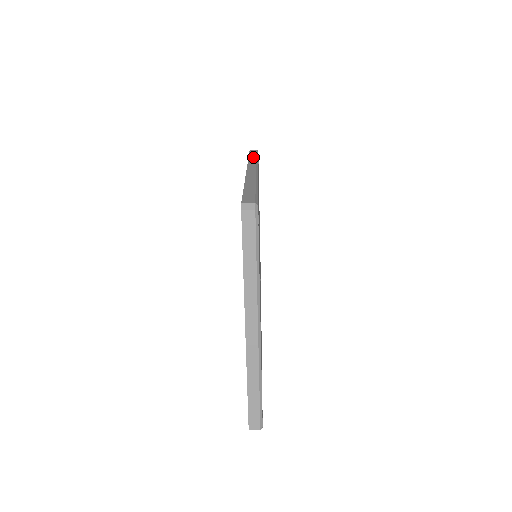
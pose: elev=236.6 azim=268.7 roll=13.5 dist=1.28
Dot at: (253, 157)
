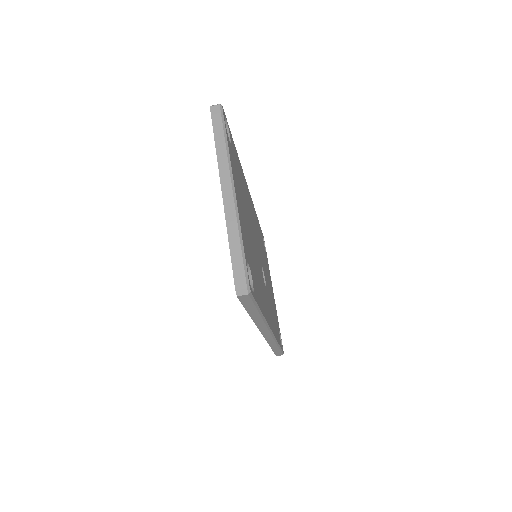
Dot at: occluded
